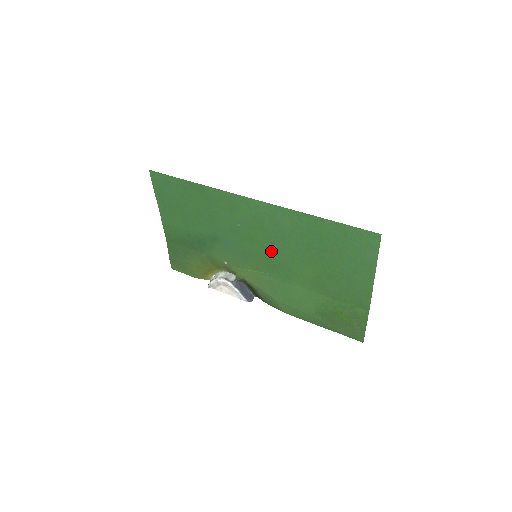
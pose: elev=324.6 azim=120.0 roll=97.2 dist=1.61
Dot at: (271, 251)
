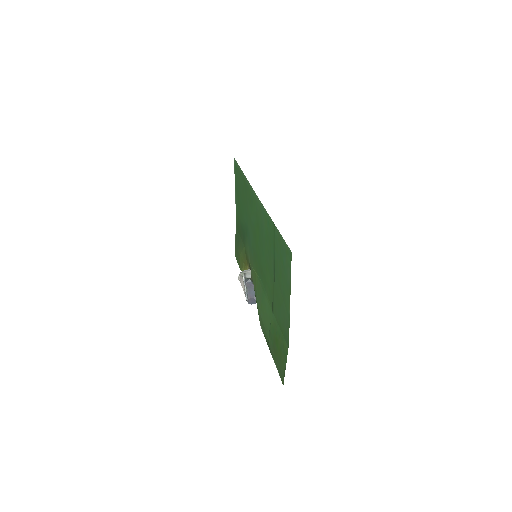
Dot at: (261, 253)
